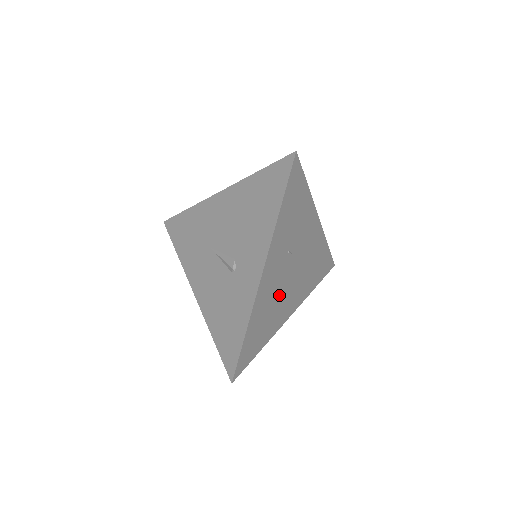
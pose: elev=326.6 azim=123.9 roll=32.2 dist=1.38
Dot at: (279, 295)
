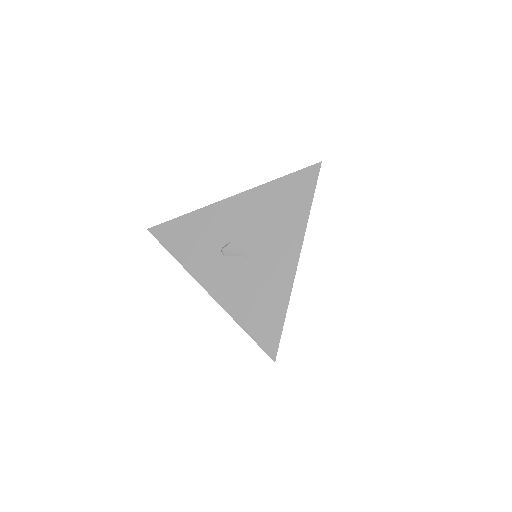
Dot at: occluded
